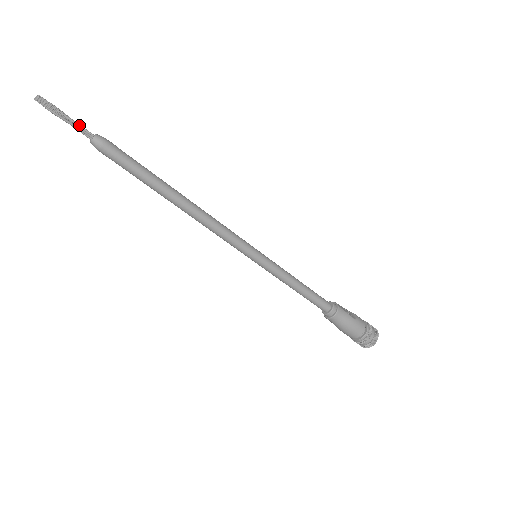
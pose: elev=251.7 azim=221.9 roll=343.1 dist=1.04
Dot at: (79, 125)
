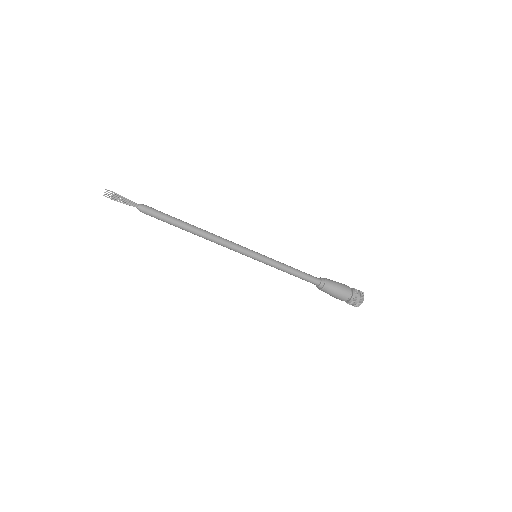
Dot at: (129, 202)
